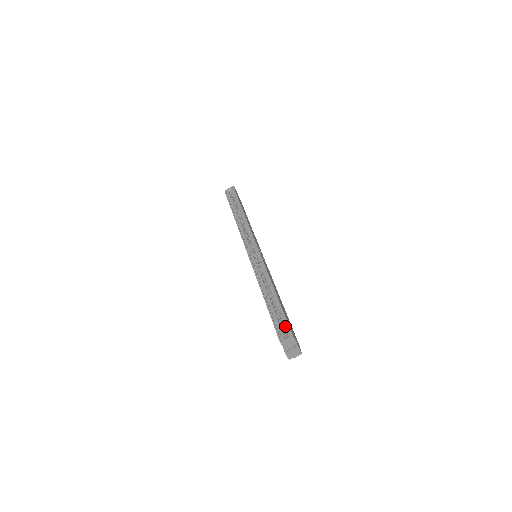
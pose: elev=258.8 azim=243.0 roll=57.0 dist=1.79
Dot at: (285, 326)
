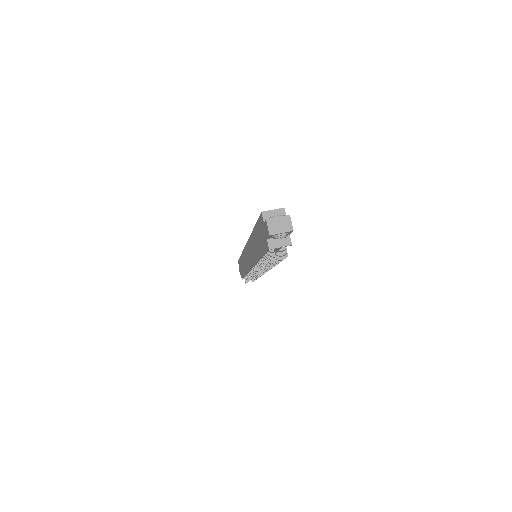
Dot at: occluded
